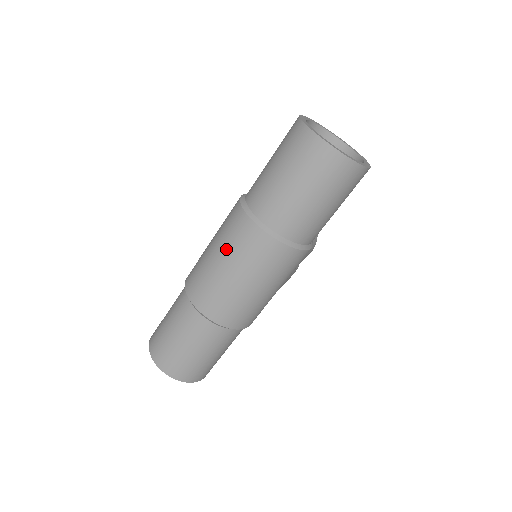
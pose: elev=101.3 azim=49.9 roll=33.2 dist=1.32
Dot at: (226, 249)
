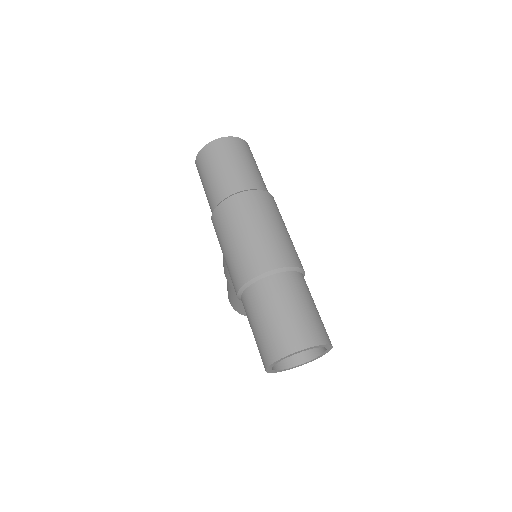
Dot at: (239, 223)
